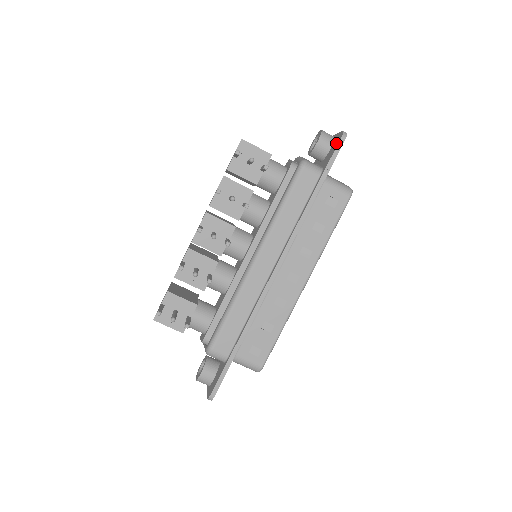
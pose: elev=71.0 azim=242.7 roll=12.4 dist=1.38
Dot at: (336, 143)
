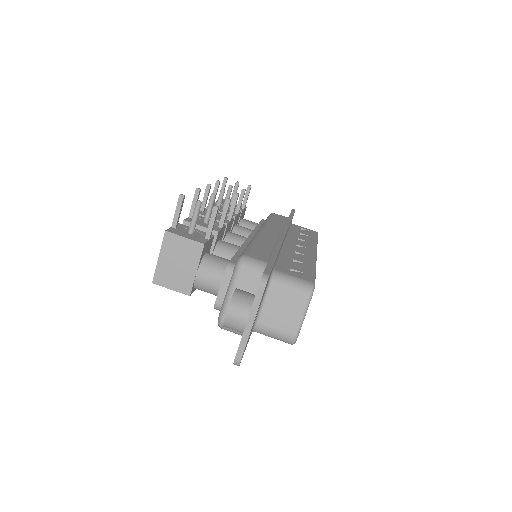
Dot at: occluded
